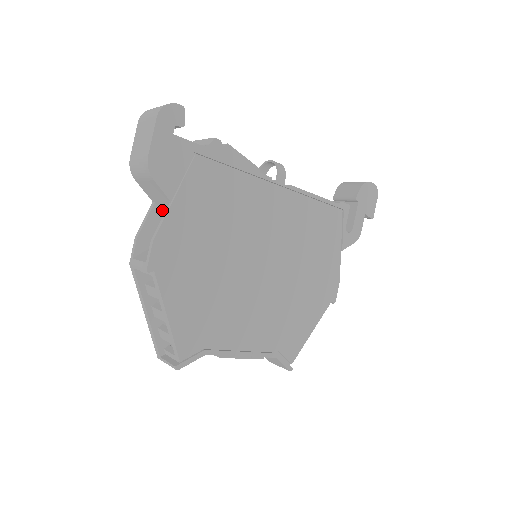
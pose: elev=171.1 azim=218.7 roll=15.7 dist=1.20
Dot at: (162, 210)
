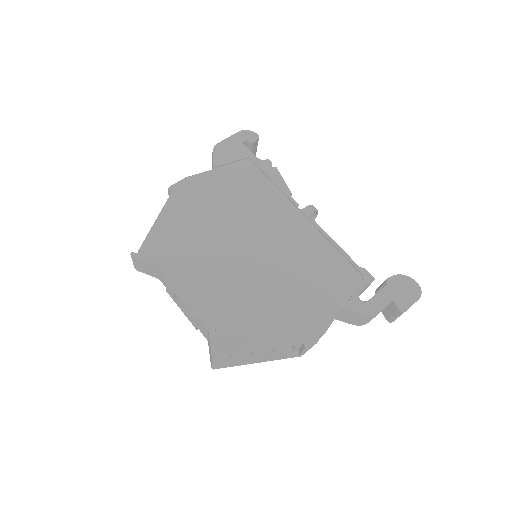
Dot at: occluded
